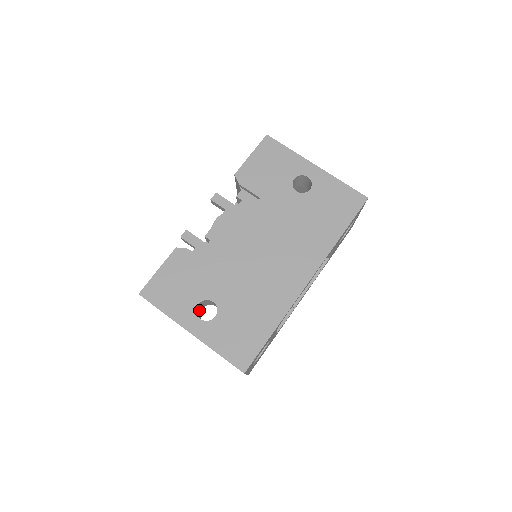
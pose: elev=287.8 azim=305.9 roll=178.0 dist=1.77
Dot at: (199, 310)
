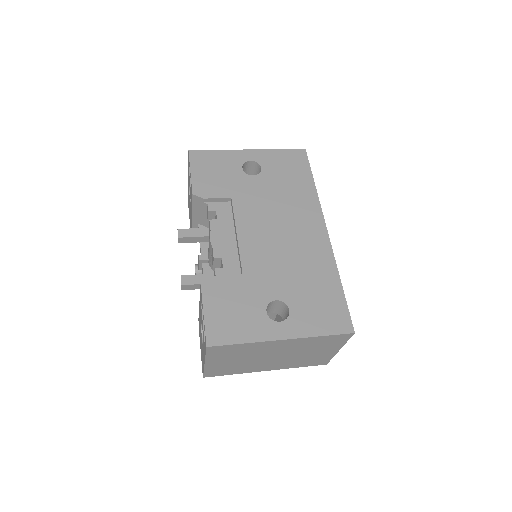
Dot at: occluded
